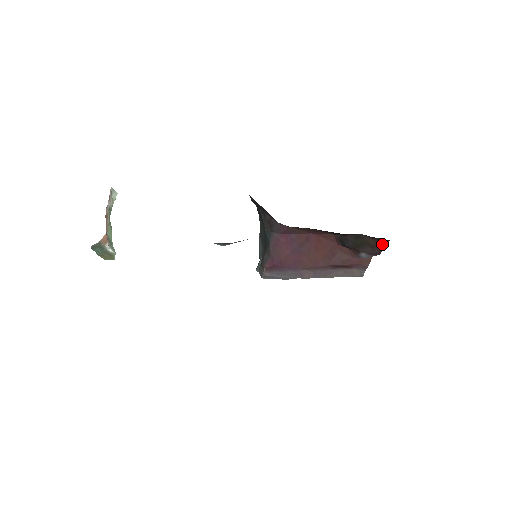
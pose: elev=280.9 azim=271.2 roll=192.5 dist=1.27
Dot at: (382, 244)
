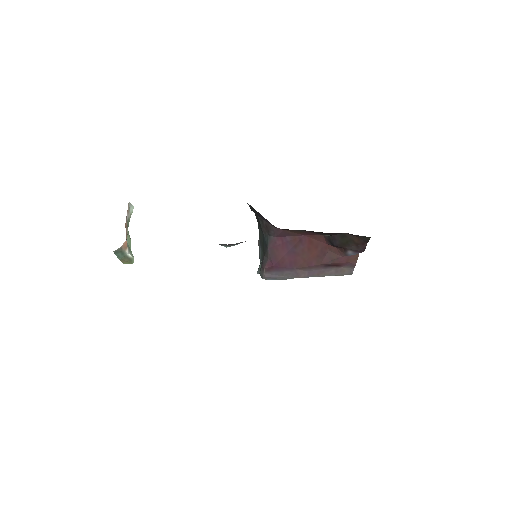
Dot at: (365, 241)
